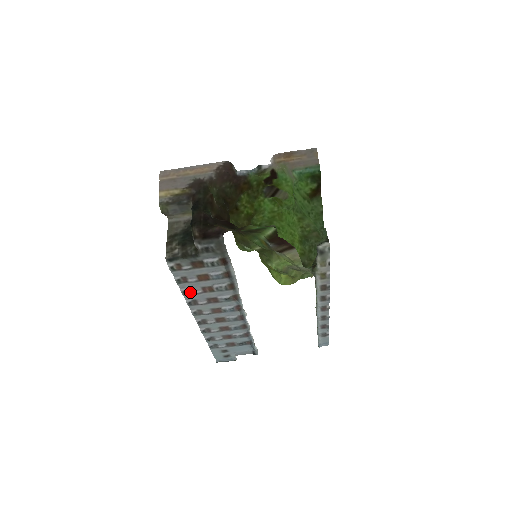
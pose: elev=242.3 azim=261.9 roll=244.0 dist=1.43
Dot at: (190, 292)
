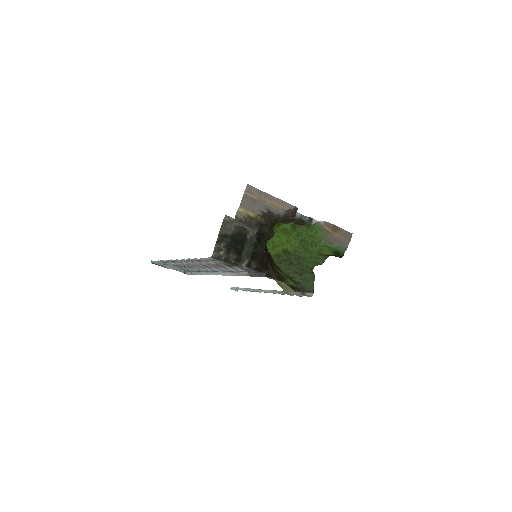
Dot at: (198, 260)
